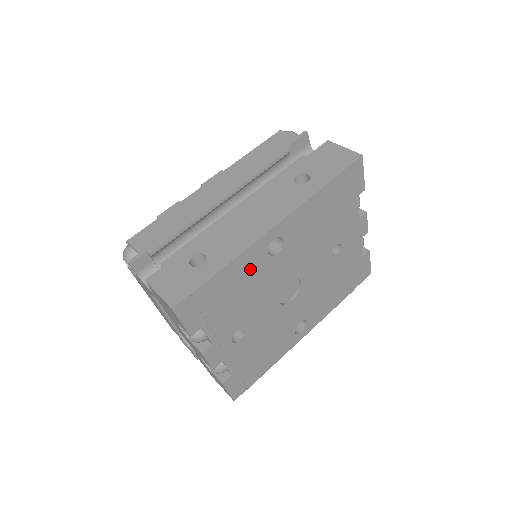
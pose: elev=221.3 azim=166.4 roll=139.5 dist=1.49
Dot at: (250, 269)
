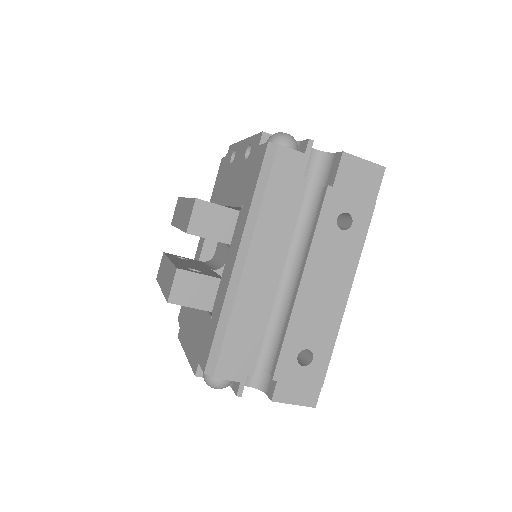
Dot at: occluded
